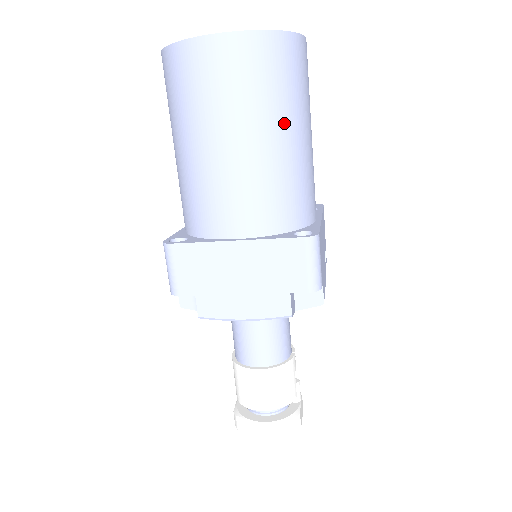
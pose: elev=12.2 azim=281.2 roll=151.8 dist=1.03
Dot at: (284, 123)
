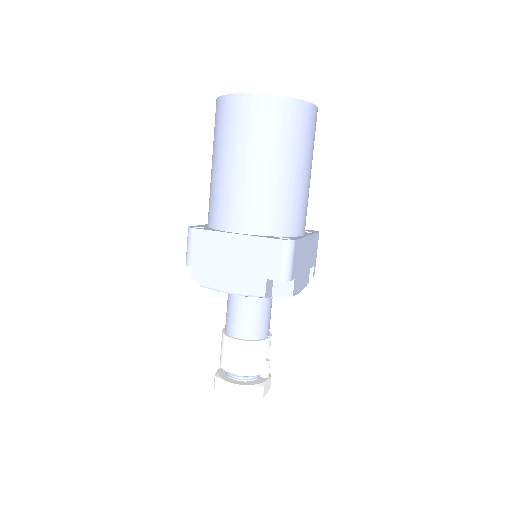
Dot at: (286, 159)
